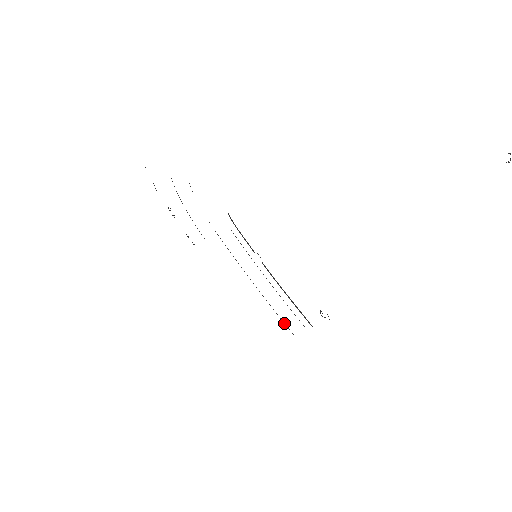
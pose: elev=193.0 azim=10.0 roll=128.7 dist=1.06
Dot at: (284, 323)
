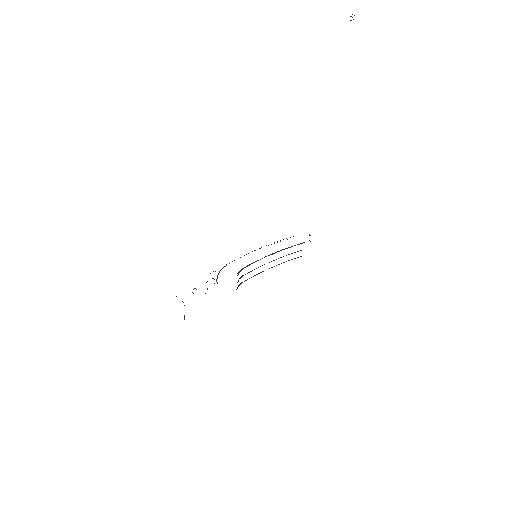
Dot at: occluded
